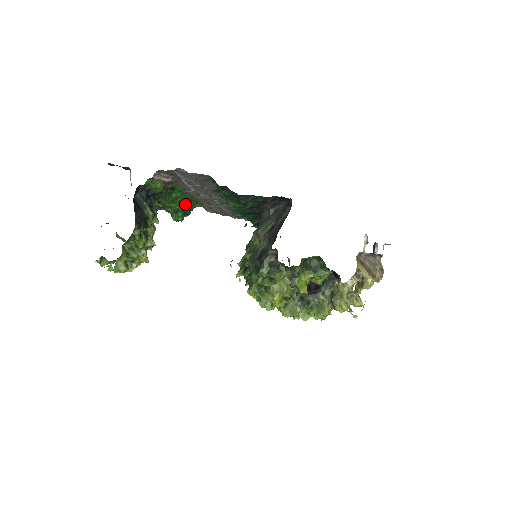
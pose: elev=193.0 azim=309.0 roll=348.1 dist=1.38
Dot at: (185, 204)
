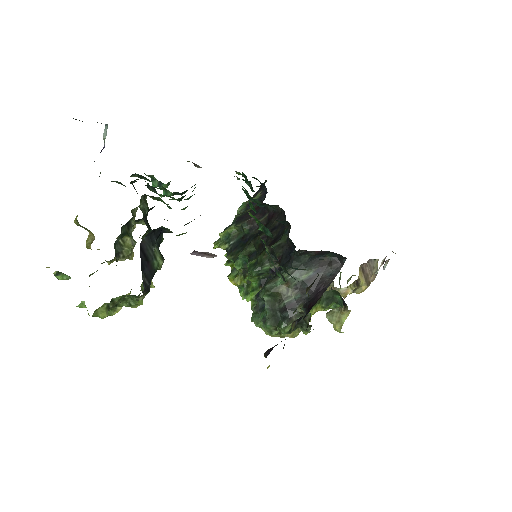
Dot at: (188, 199)
